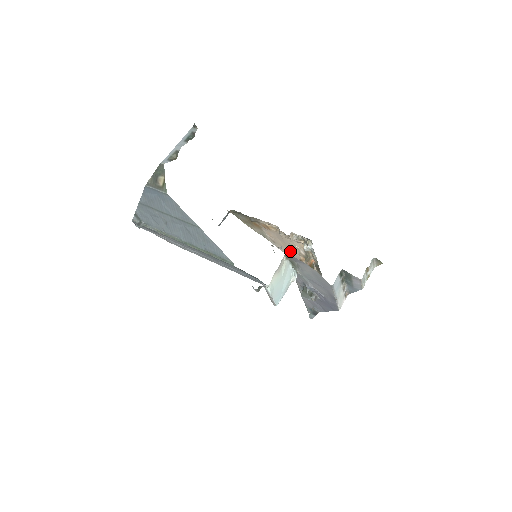
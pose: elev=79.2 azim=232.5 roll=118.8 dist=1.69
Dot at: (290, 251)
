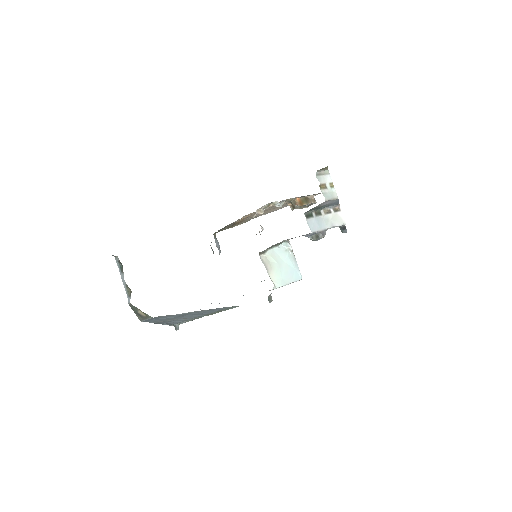
Dot at: (279, 207)
